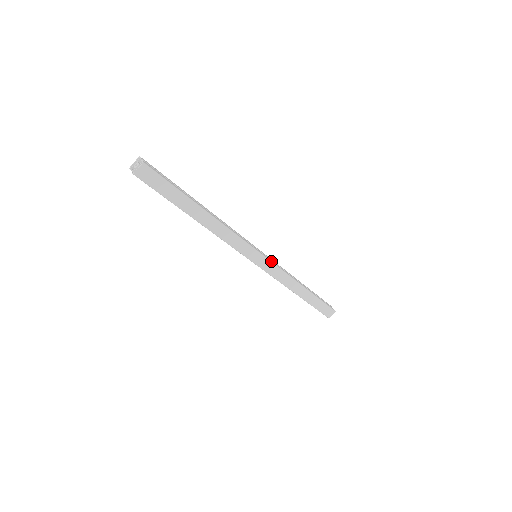
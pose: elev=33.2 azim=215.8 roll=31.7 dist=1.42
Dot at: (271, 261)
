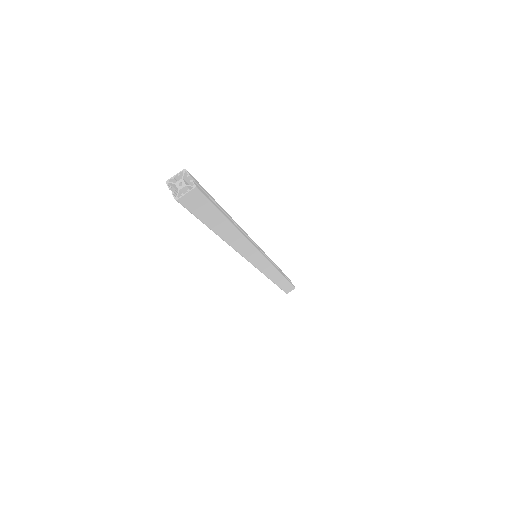
Dot at: (269, 261)
